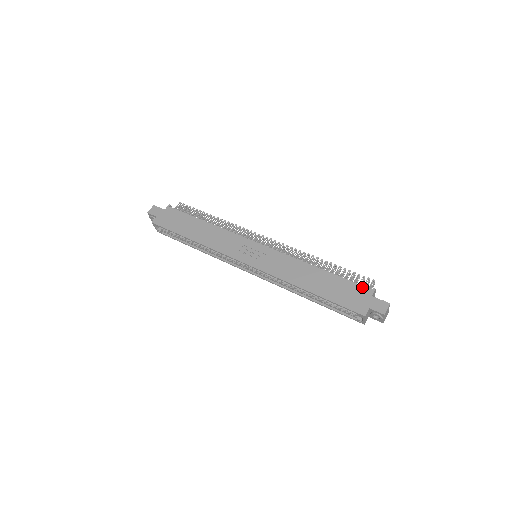
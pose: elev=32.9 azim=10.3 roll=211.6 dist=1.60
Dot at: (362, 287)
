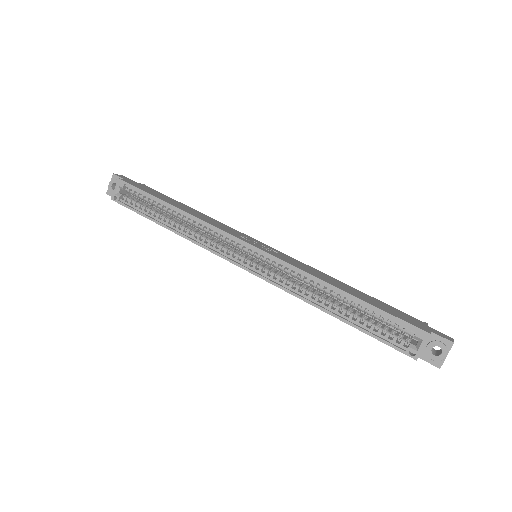
Dot at: (411, 316)
